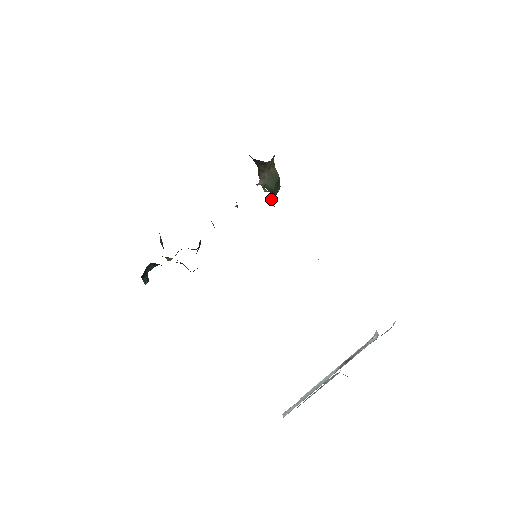
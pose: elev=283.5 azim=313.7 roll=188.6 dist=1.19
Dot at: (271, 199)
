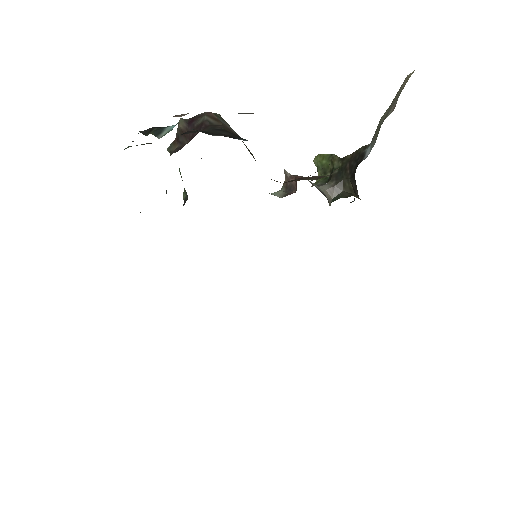
Dot at: occluded
